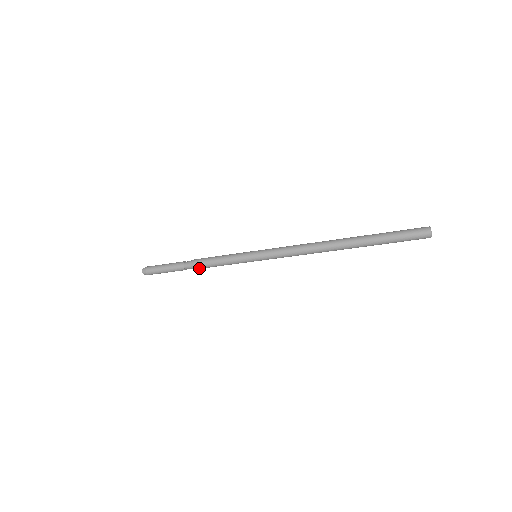
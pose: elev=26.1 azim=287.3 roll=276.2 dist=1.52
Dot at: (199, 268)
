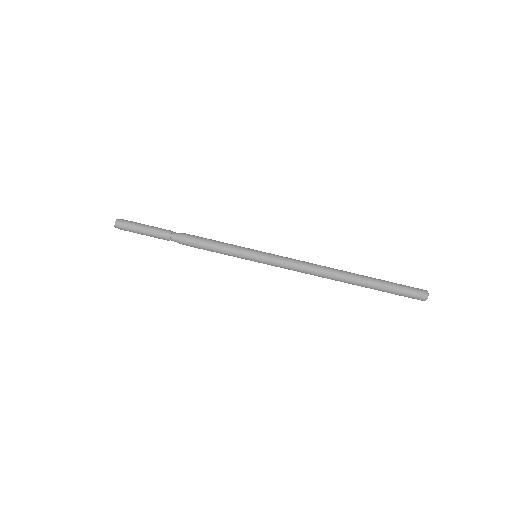
Dot at: (189, 238)
